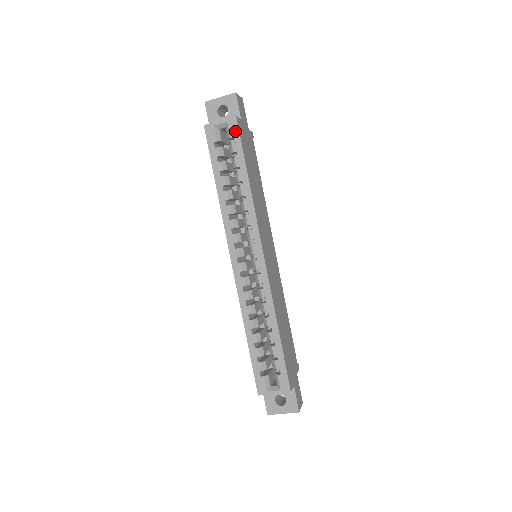
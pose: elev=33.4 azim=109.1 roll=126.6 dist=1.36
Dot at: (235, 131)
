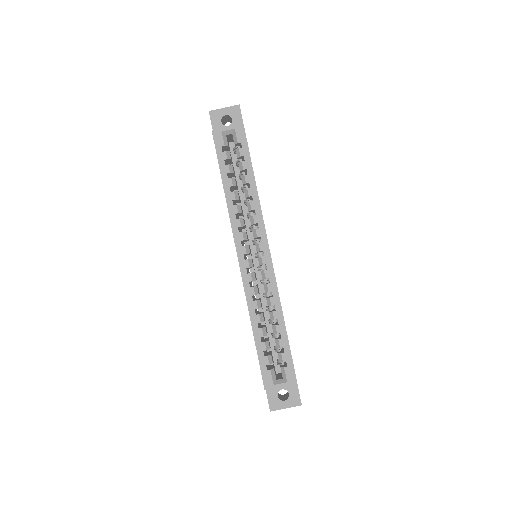
Dot at: (242, 137)
